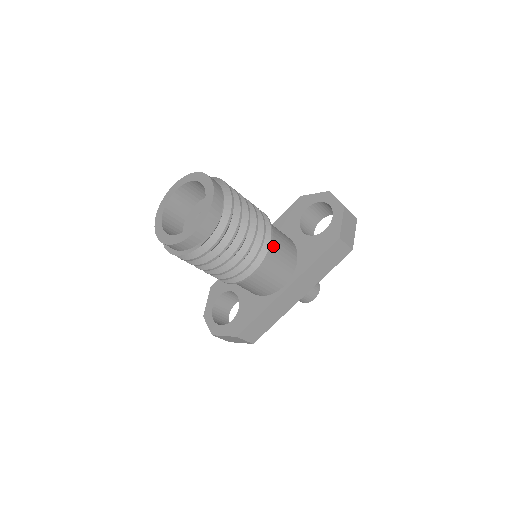
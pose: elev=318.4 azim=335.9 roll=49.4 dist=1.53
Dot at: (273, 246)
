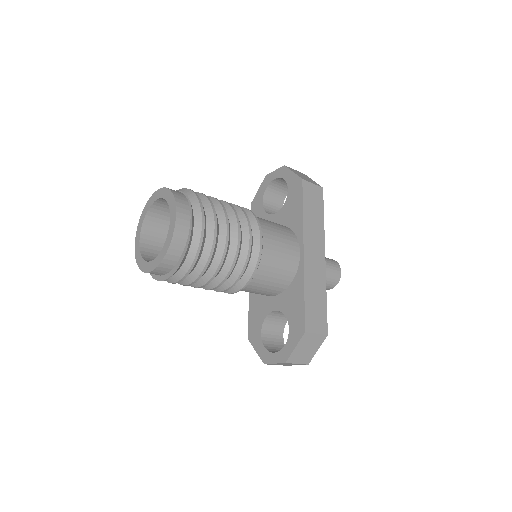
Dot at: occluded
